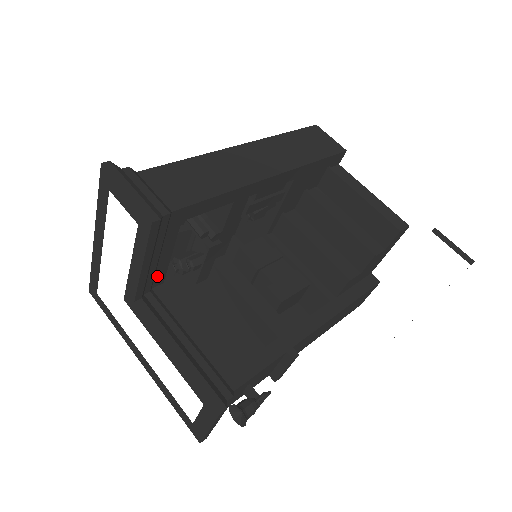
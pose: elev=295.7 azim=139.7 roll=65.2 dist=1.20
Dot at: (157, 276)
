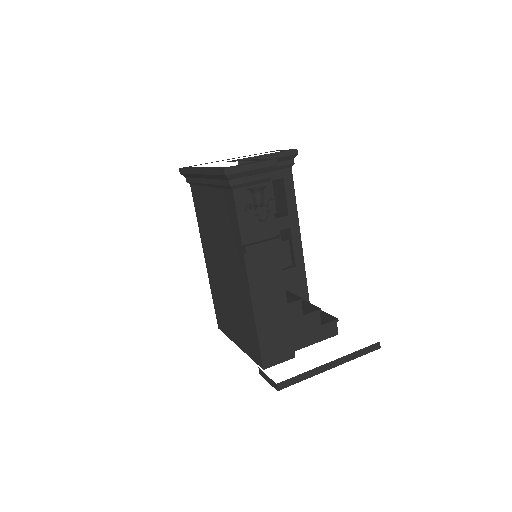
Dot at: occluded
